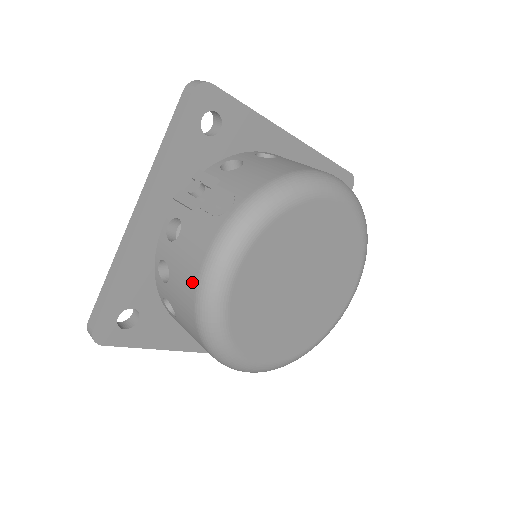
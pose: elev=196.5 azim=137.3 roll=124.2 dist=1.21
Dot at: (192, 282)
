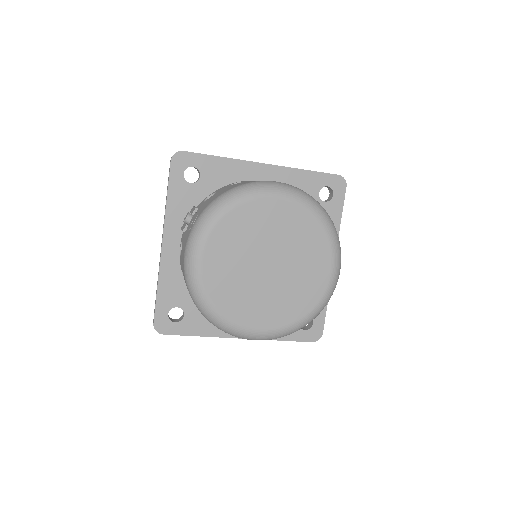
Dot at: (184, 276)
